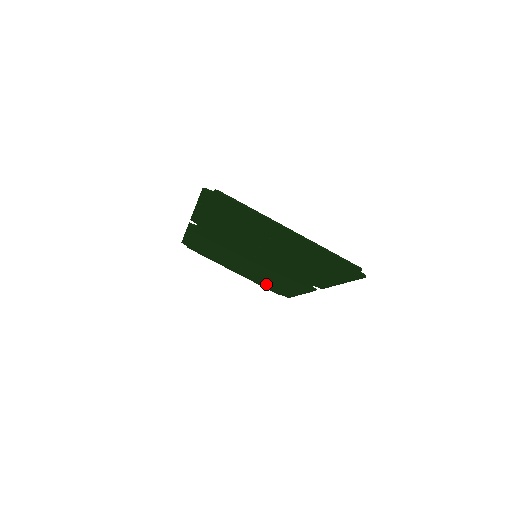
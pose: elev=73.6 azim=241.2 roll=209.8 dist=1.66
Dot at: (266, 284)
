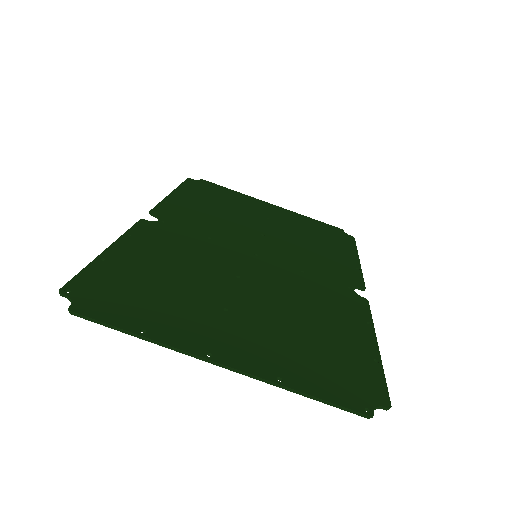
Dot at: (314, 229)
